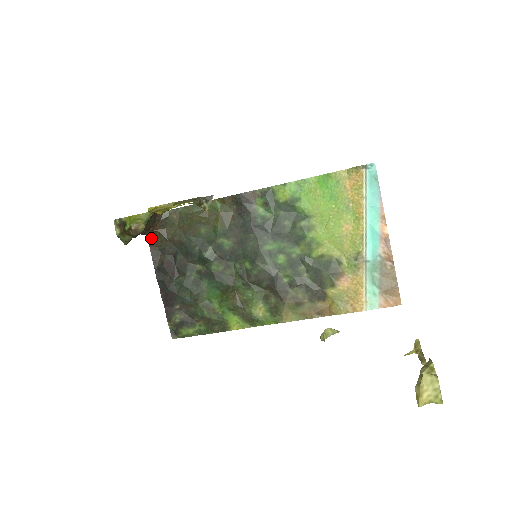
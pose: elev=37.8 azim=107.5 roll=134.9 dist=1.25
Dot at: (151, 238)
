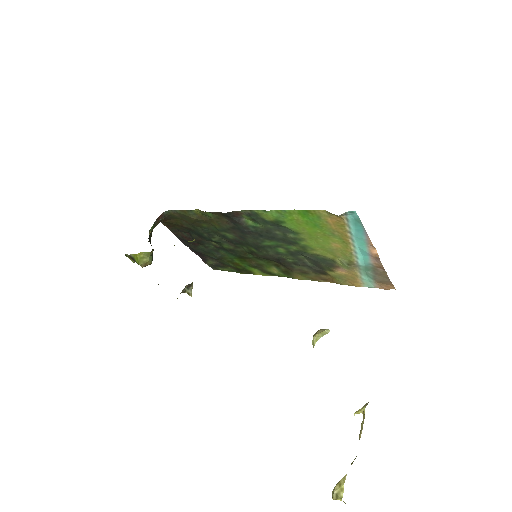
Dot at: (164, 223)
